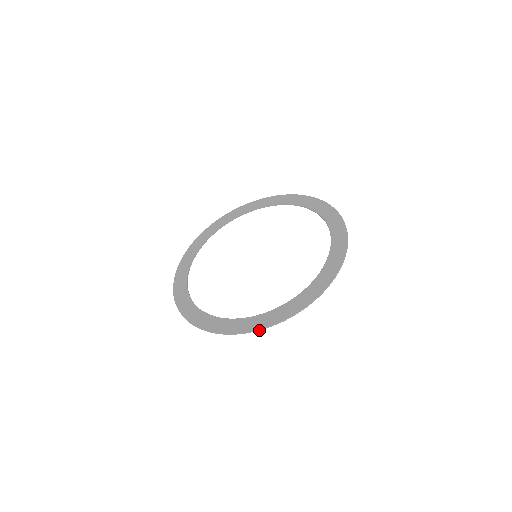
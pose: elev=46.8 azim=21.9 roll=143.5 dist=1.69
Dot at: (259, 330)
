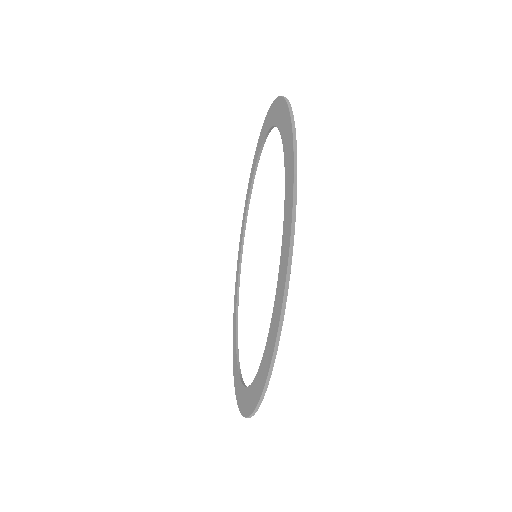
Dot at: (261, 402)
